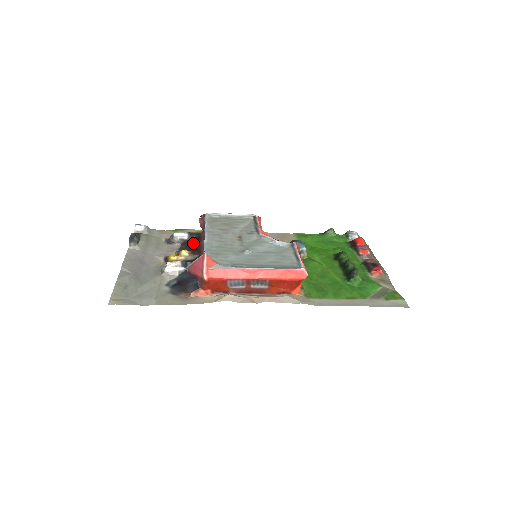
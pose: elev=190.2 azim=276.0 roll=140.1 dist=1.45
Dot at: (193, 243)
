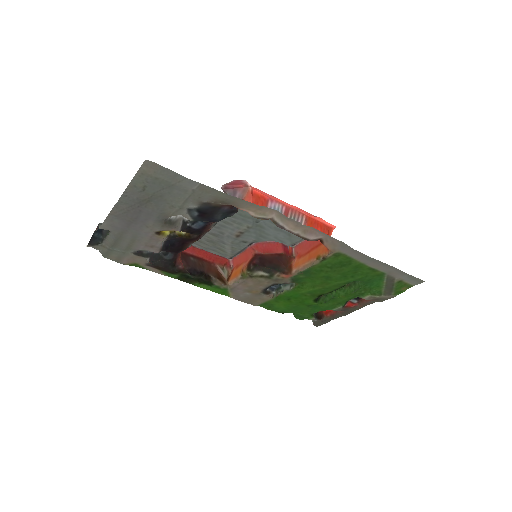
Dot at: (181, 241)
